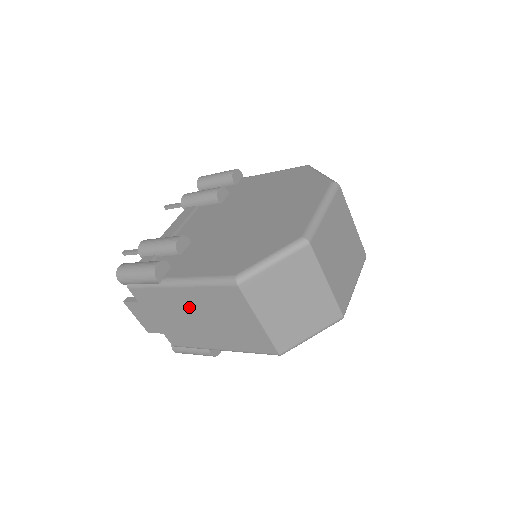
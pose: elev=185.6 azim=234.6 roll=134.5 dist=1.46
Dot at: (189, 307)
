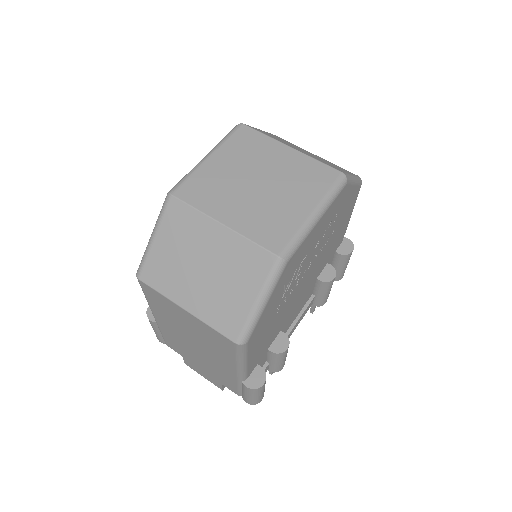
Dot at: (178, 335)
